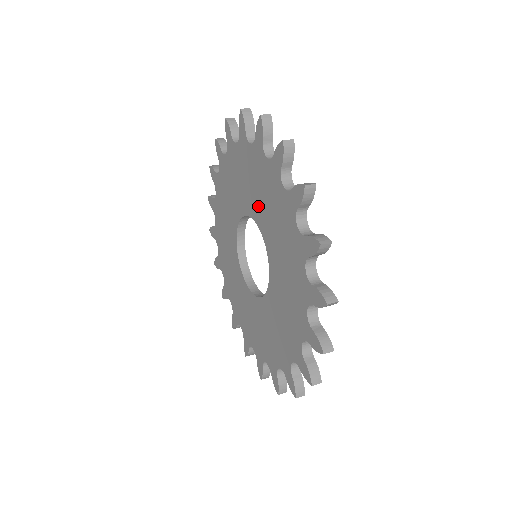
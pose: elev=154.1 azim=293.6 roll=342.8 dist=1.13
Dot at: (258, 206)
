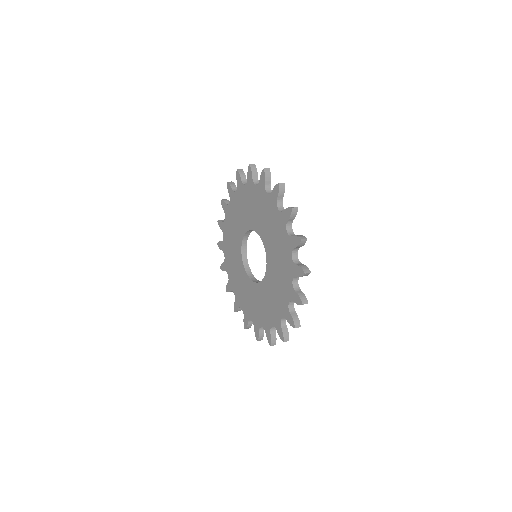
Dot at: (265, 231)
